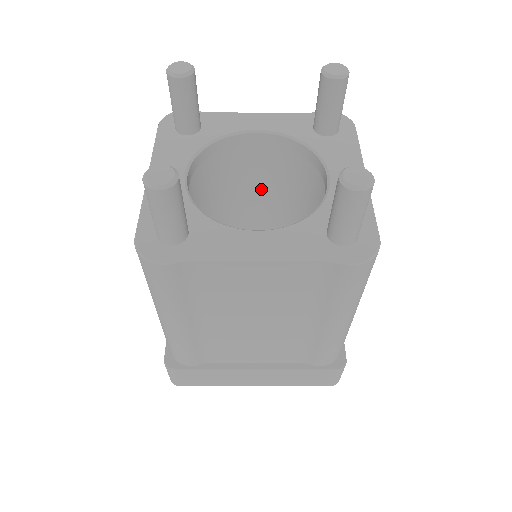
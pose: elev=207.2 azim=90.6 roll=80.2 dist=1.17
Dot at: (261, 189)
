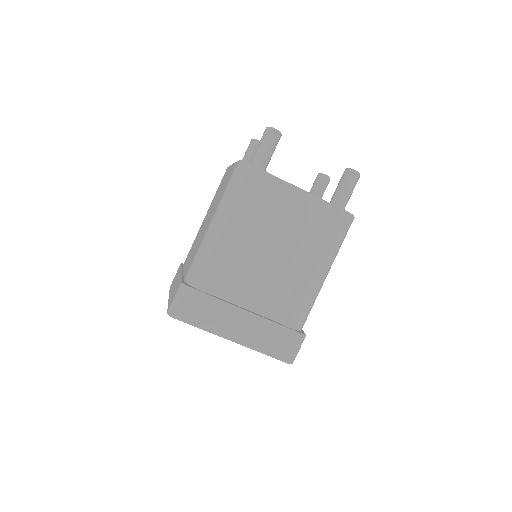
Dot at: occluded
